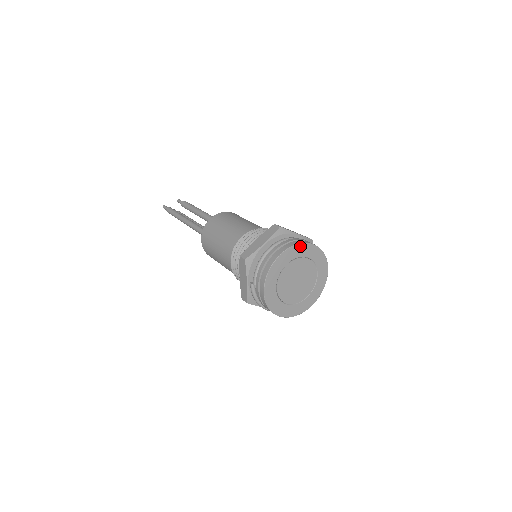
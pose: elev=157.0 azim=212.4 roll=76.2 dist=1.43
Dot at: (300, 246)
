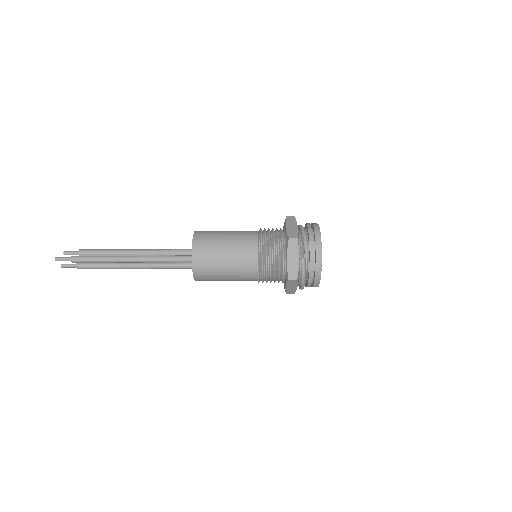
Dot at: occluded
